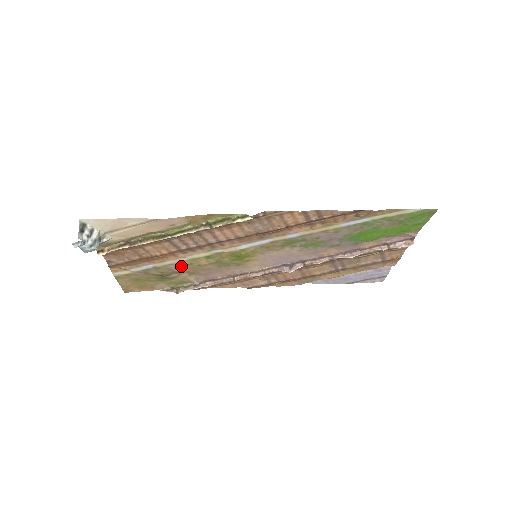
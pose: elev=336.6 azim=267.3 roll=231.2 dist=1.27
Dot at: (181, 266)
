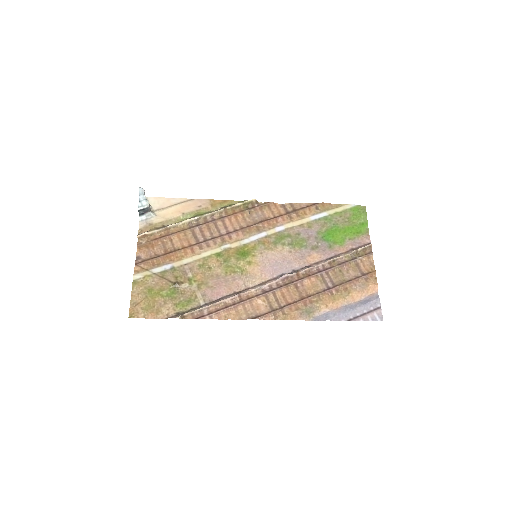
Dot at: (194, 268)
